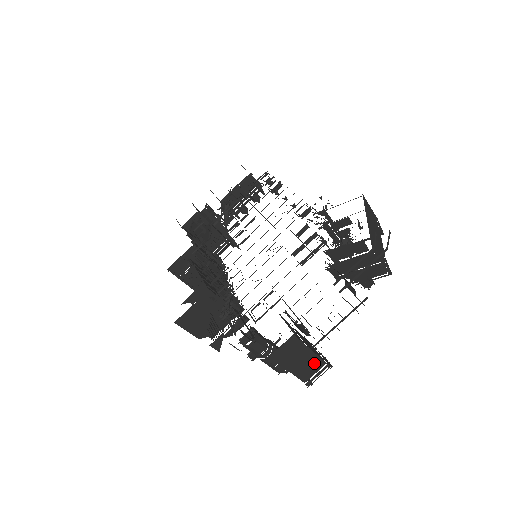
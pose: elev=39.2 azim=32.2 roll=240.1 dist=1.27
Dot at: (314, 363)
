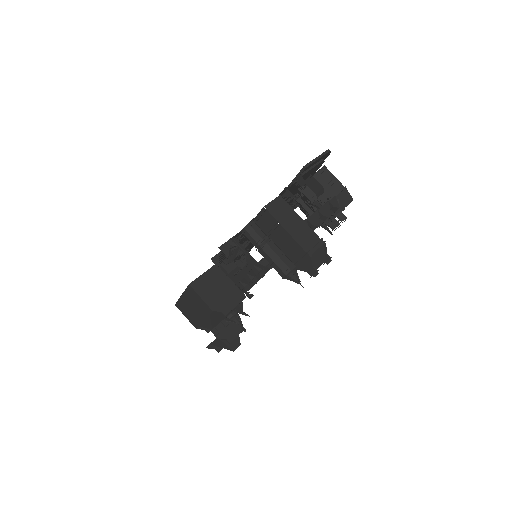
Dot at: (308, 233)
